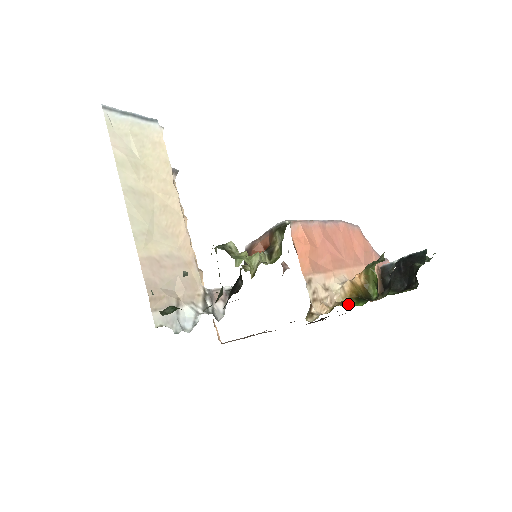
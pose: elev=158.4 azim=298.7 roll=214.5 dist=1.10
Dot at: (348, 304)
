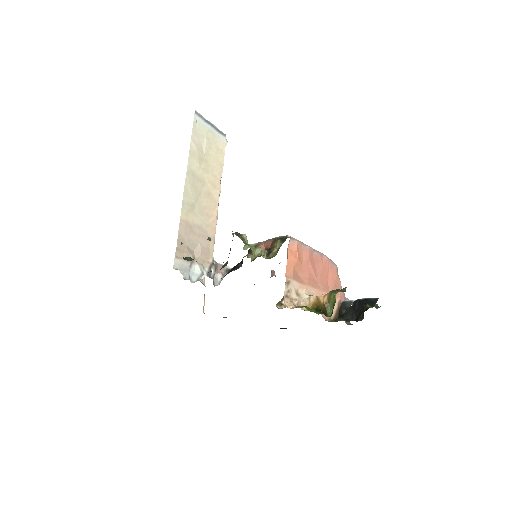
Dot at: (309, 309)
